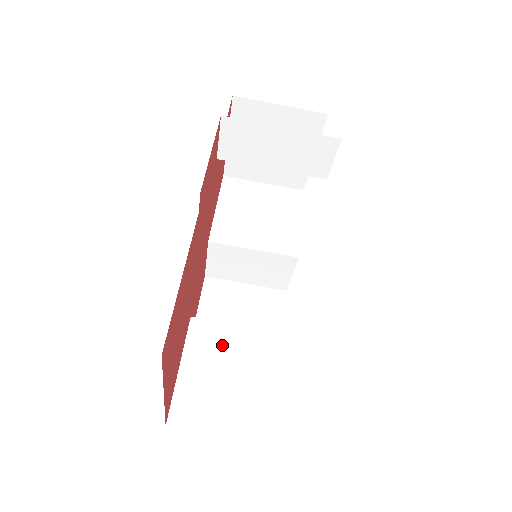
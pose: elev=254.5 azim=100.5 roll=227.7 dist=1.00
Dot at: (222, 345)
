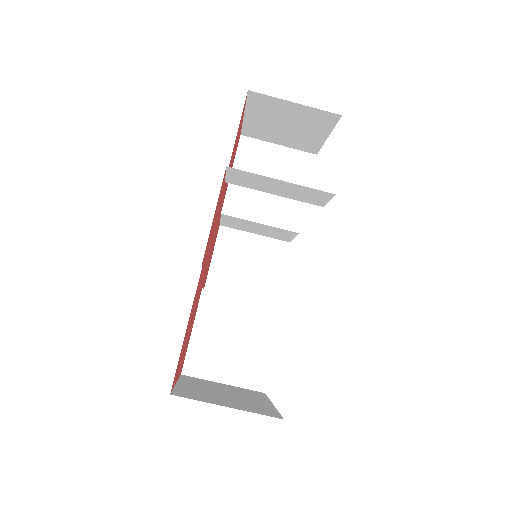
Dot at: (225, 314)
